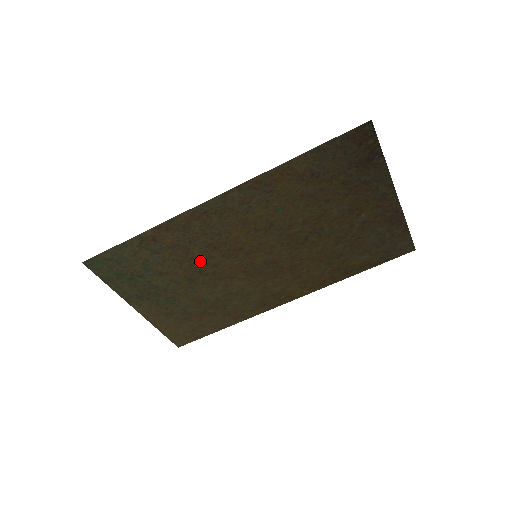
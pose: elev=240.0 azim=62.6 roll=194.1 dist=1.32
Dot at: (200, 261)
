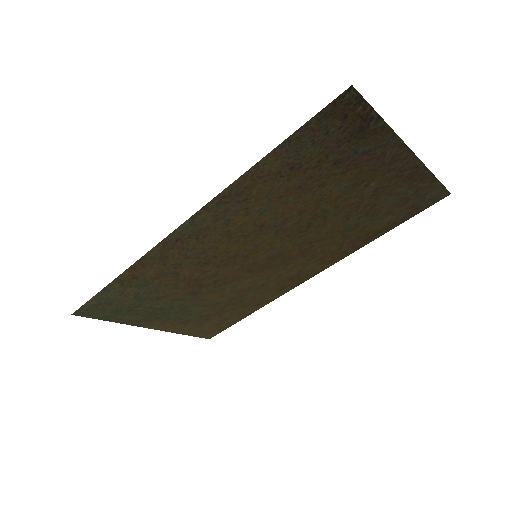
Dot at: (195, 278)
